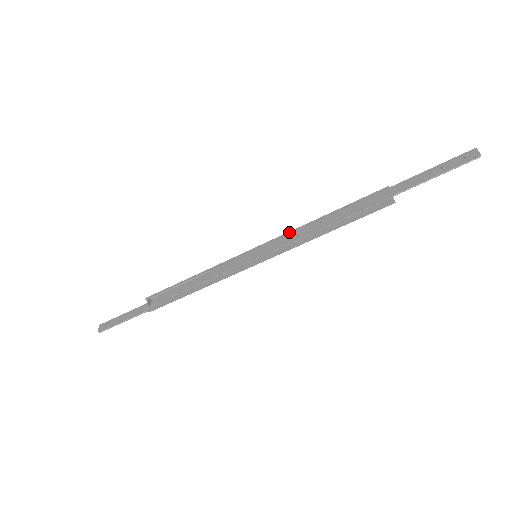
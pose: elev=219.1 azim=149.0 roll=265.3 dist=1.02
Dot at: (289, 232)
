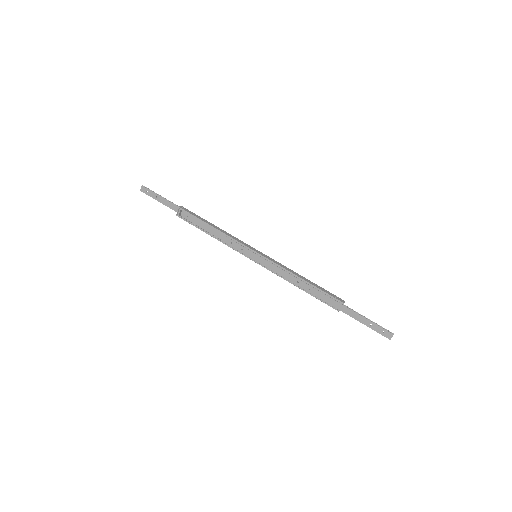
Dot at: (281, 267)
